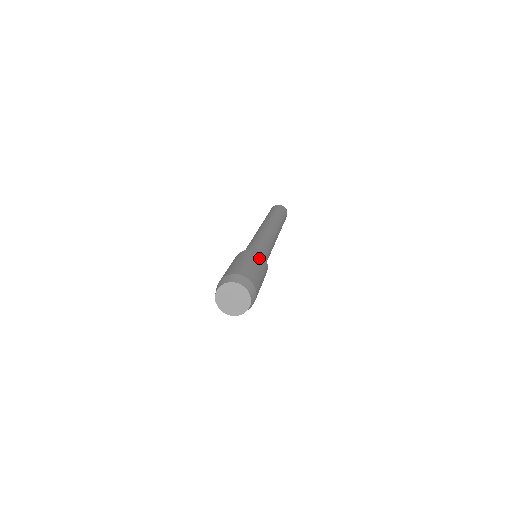
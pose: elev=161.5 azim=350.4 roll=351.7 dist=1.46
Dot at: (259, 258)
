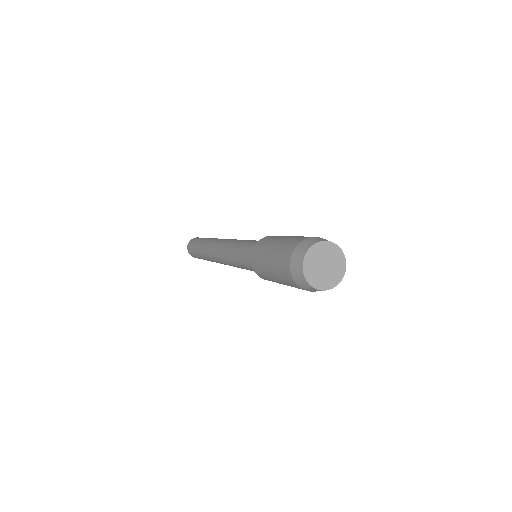
Dot at: (275, 236)
